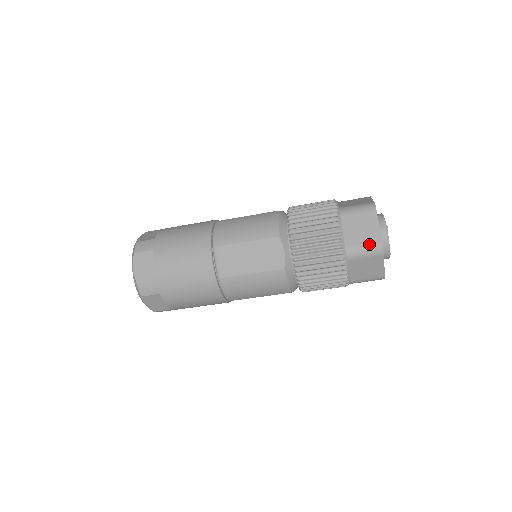
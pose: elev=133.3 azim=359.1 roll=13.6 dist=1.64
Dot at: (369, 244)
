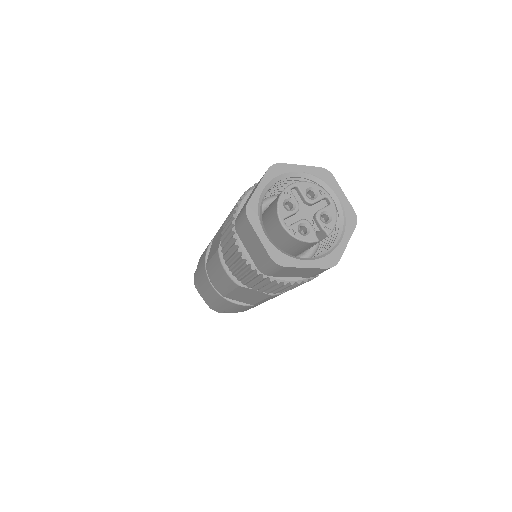
Dot at: (243, 208)
